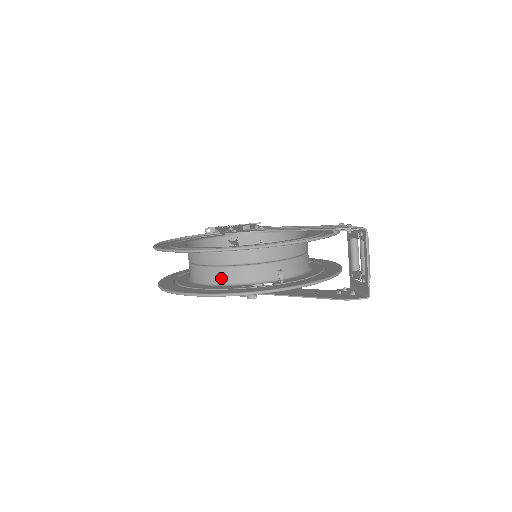
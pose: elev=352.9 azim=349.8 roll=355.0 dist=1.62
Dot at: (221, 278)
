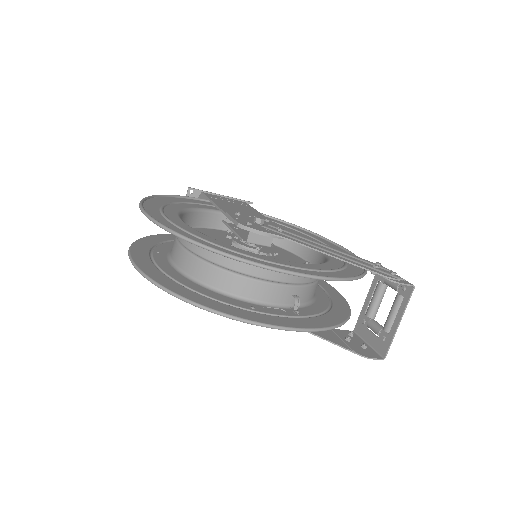
Dot at: (225, 285)
